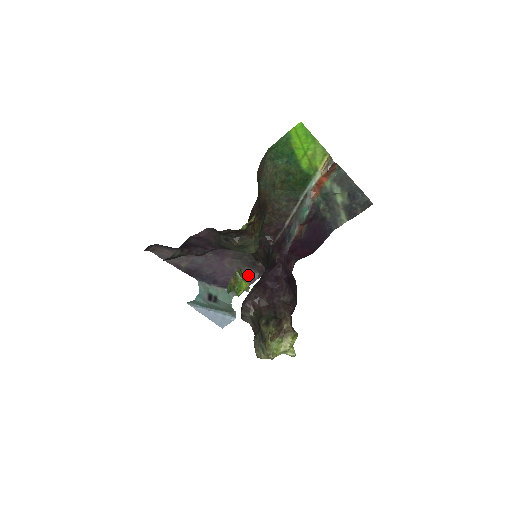
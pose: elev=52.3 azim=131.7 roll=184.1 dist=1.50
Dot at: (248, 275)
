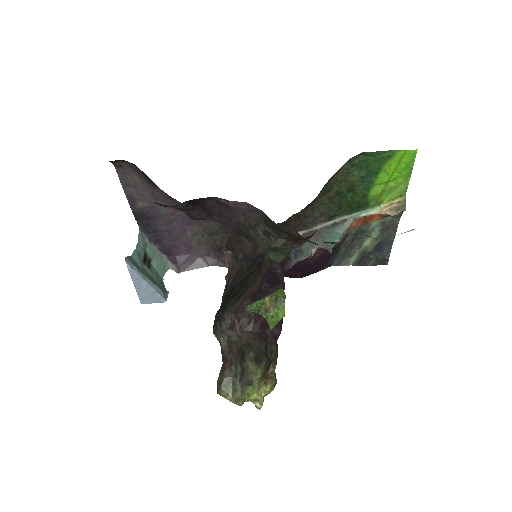
Dot at: (203, 255)
